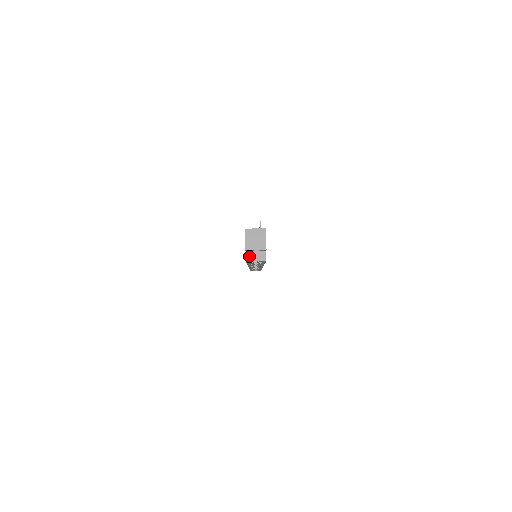
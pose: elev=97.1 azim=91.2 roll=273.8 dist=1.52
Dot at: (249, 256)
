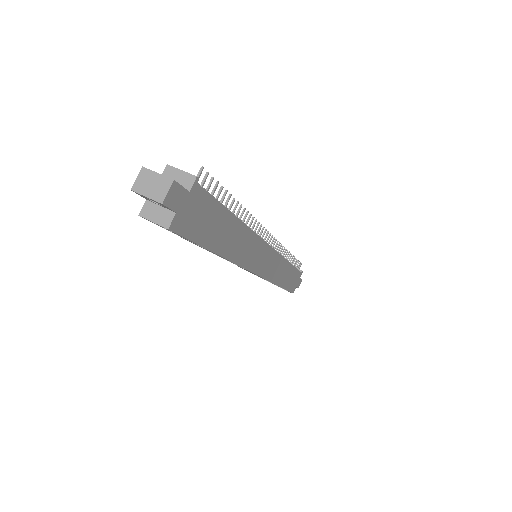
Dot at: (147, 209)
